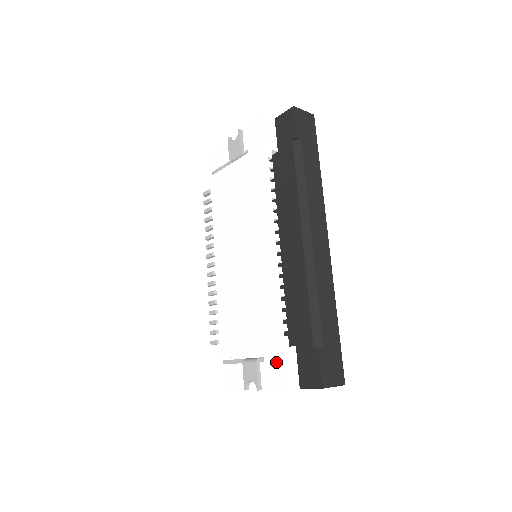
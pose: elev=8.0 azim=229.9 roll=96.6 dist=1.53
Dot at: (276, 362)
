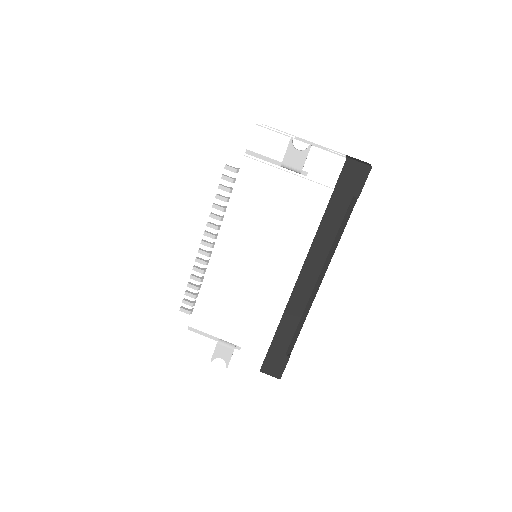
Dot at: (253, 357)
